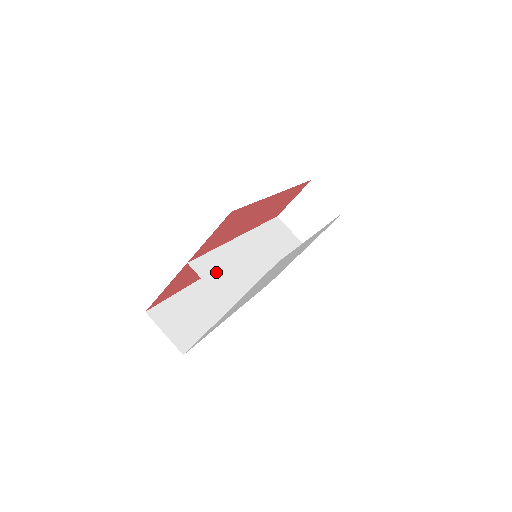
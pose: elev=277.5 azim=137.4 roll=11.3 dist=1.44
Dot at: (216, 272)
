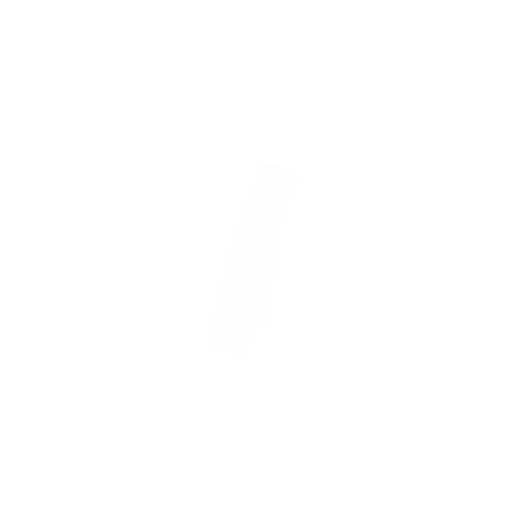
Dot at: (242, 301)
